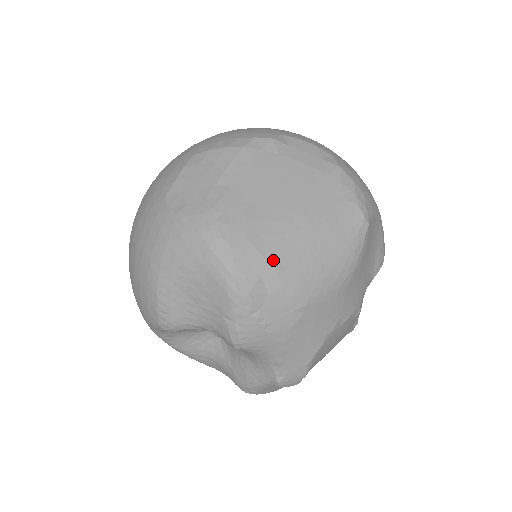
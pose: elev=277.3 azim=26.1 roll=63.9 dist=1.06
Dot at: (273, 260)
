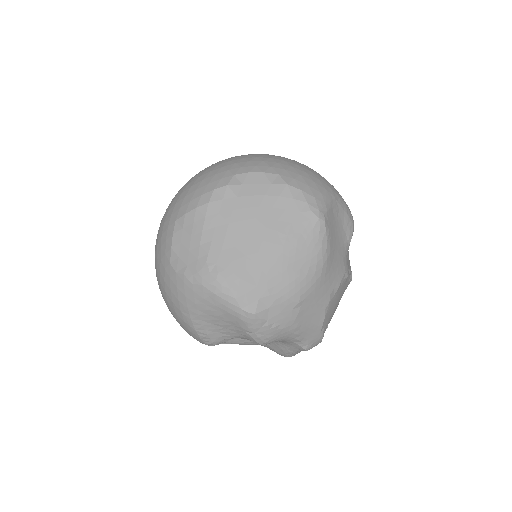
Dot at: (263, 284)
